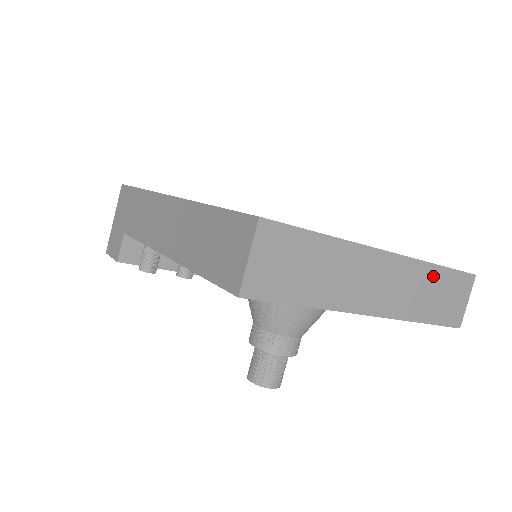
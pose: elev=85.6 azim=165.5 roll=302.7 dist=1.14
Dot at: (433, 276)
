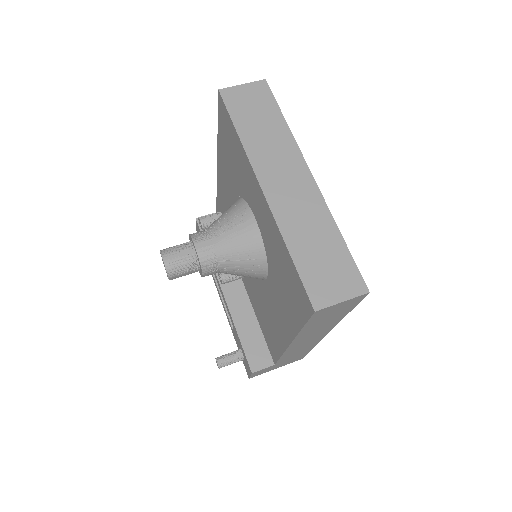
Dot at: (329, 234)
